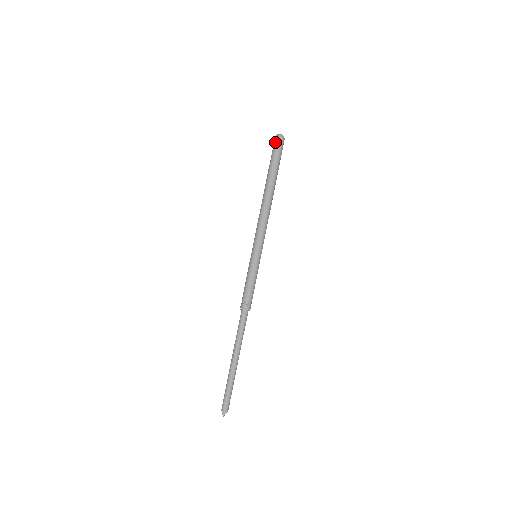
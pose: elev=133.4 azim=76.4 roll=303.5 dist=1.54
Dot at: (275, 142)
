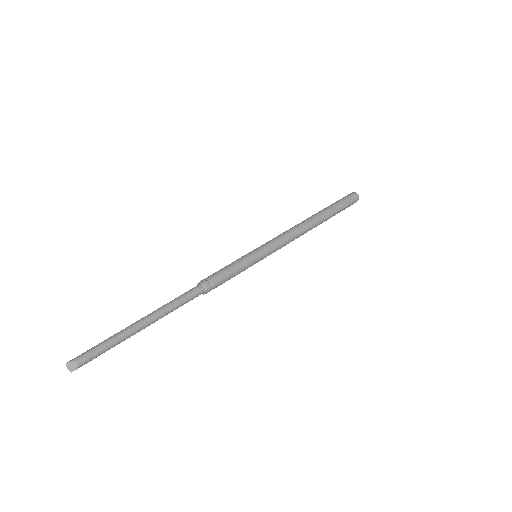
Dot at: occluded
